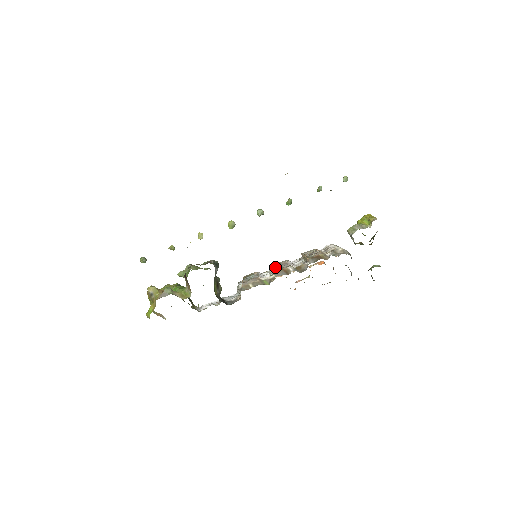
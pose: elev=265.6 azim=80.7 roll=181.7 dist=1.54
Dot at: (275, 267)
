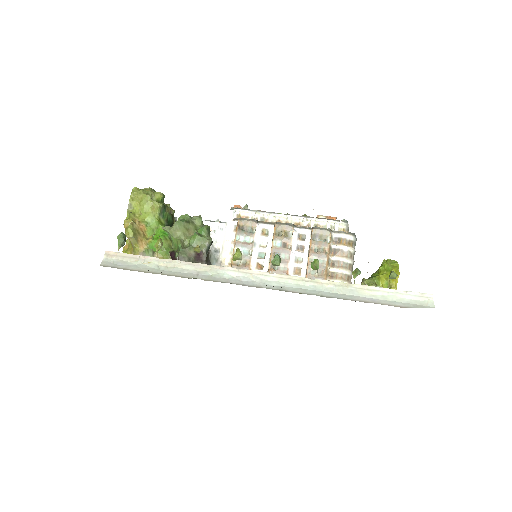
Dot at: (275, 247)
